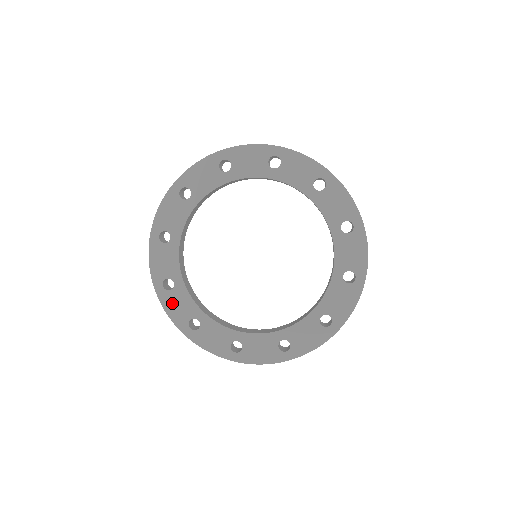
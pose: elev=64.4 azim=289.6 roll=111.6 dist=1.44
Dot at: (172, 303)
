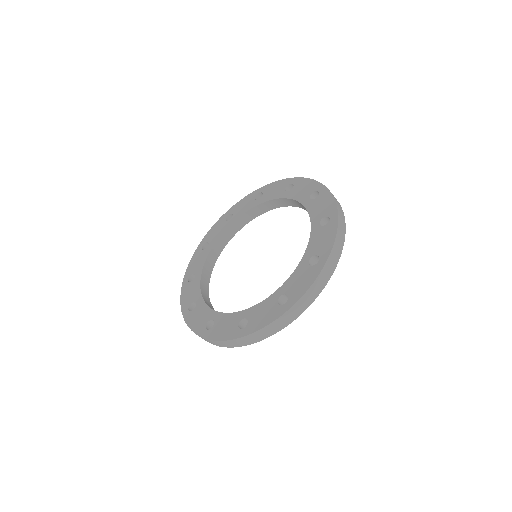
Dot at: (219, 331)
